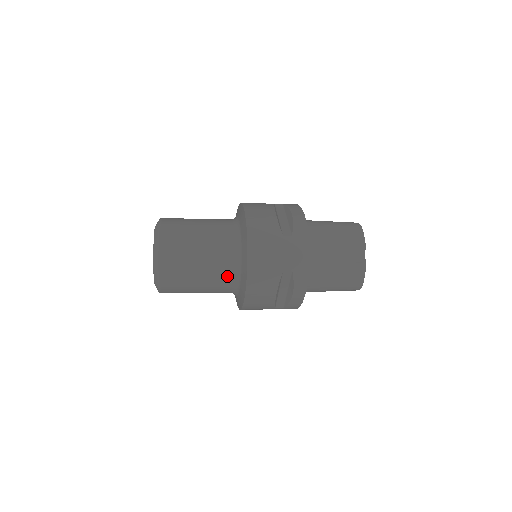
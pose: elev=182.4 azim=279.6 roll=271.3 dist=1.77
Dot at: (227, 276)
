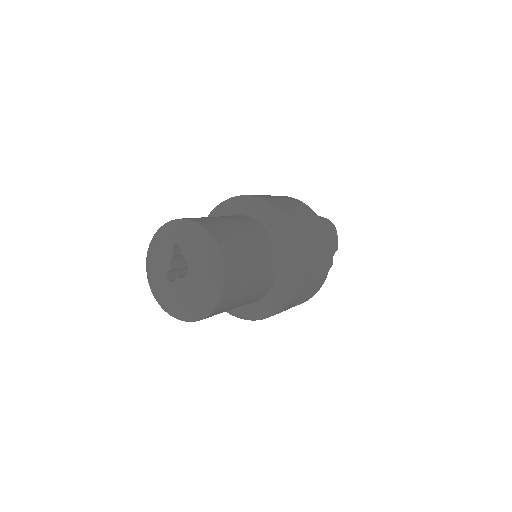
Dot at: (258, 298)
